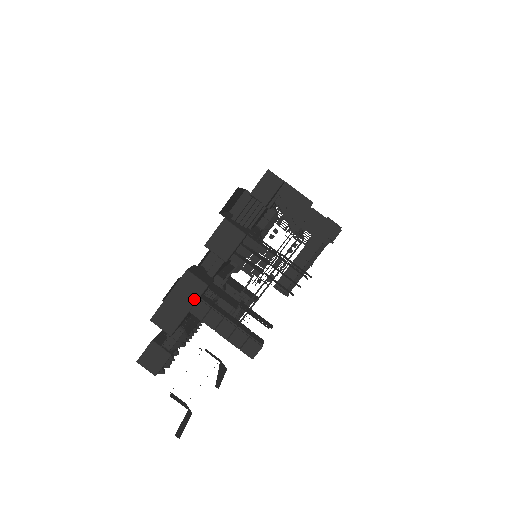
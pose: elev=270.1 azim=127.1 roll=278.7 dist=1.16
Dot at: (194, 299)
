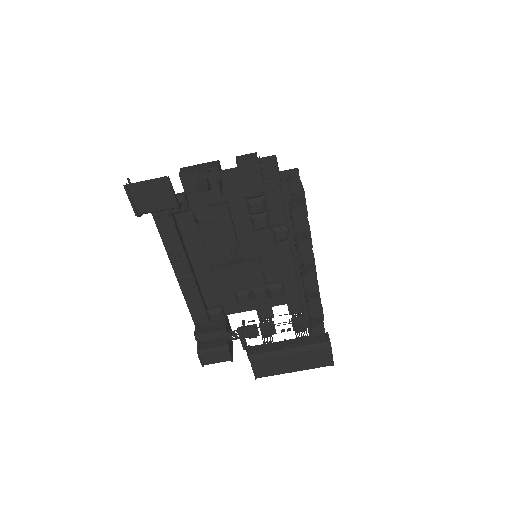
Dot at: (207, 168)
